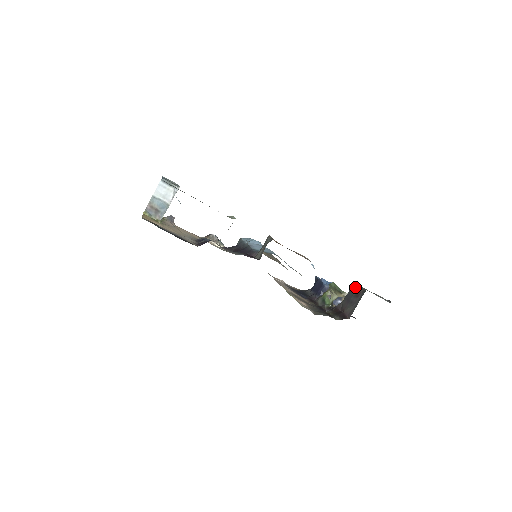
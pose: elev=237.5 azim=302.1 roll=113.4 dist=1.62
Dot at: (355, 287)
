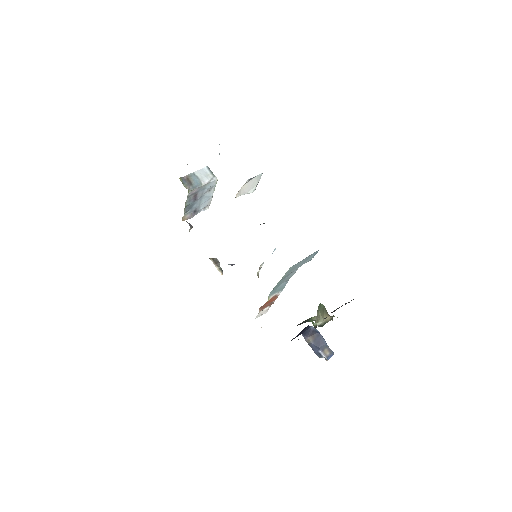
Dot at: occluded
